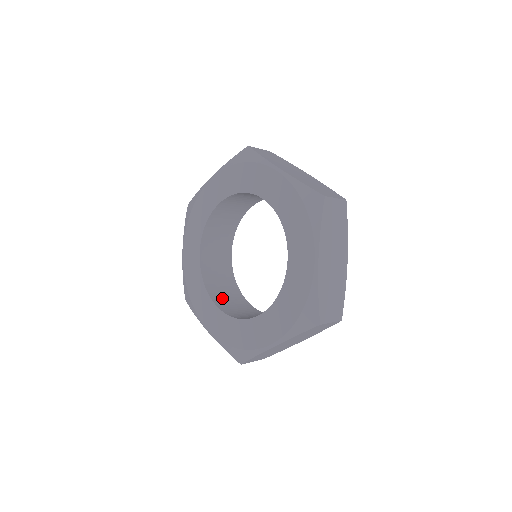
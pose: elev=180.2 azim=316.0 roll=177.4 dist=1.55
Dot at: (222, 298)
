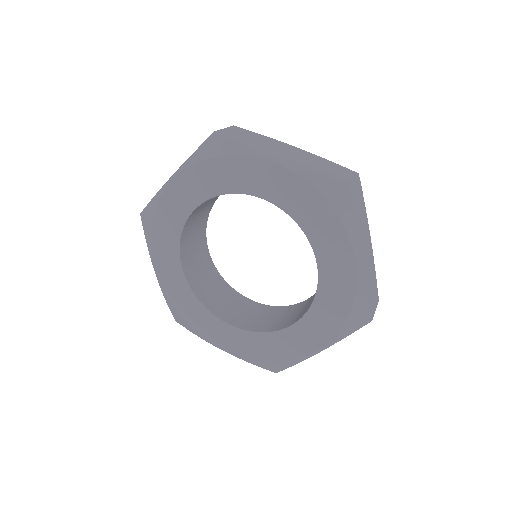
Dot at: (189, 253)
